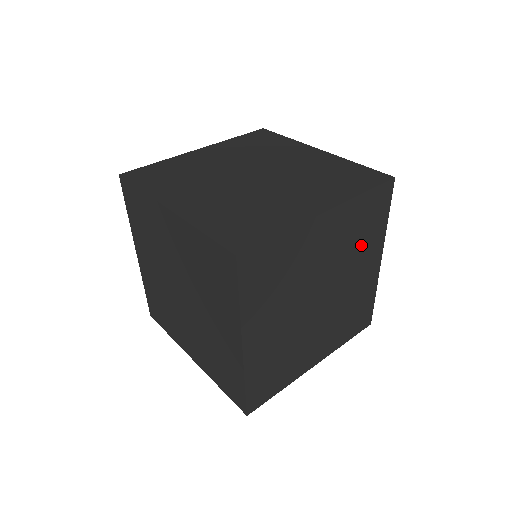
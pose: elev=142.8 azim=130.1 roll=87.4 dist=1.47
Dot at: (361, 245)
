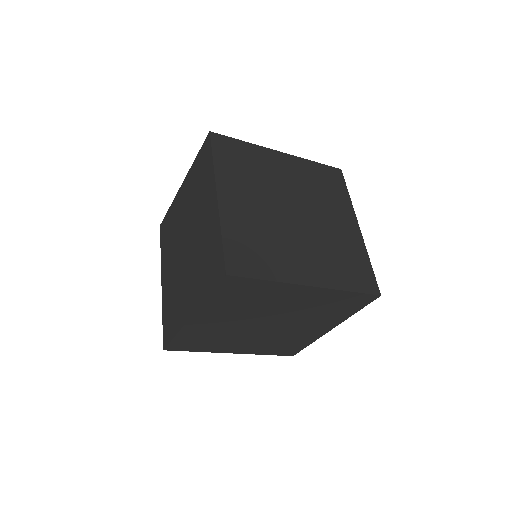
Dot at: occluded
